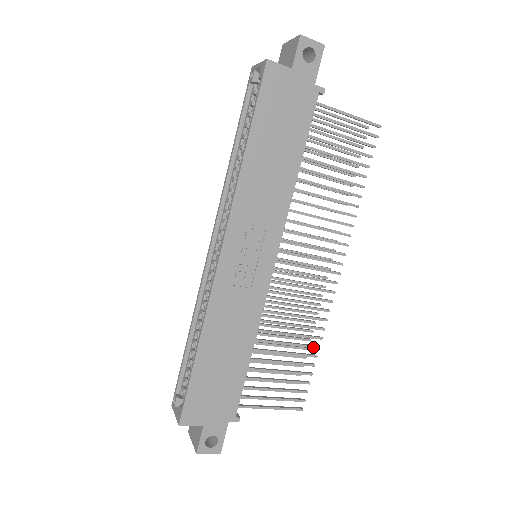
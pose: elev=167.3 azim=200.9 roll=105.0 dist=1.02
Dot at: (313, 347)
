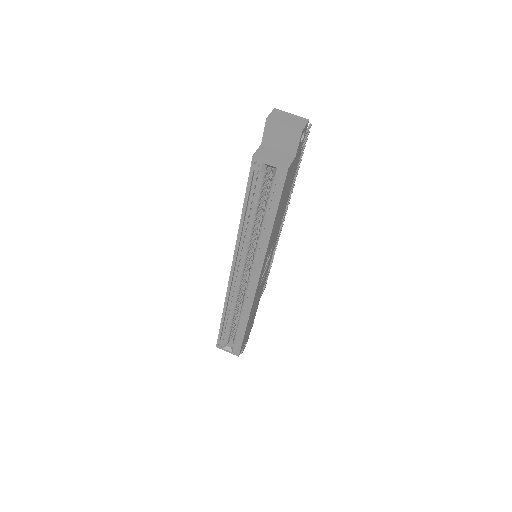
Dot at: occluded
